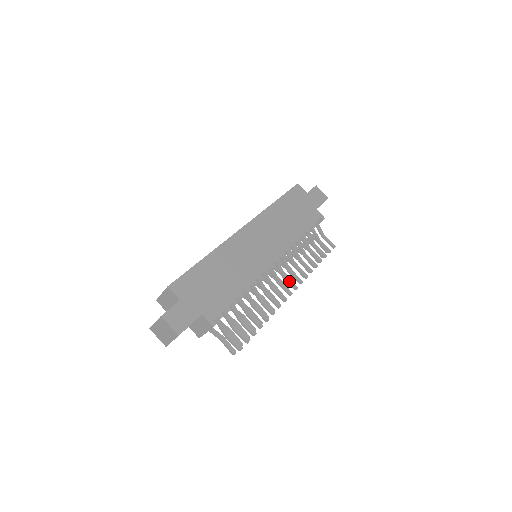
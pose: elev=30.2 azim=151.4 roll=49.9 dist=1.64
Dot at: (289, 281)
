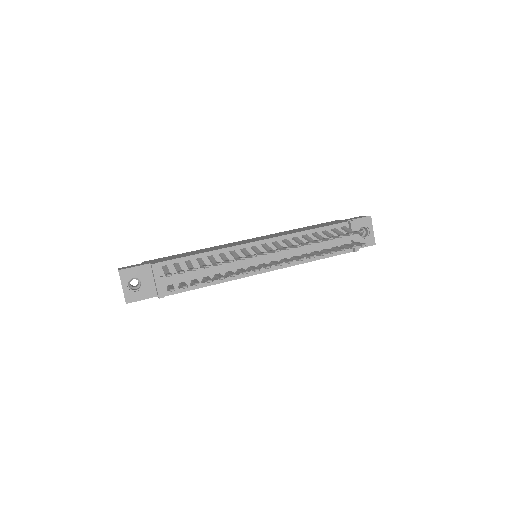
Dot at: (272, 250)
